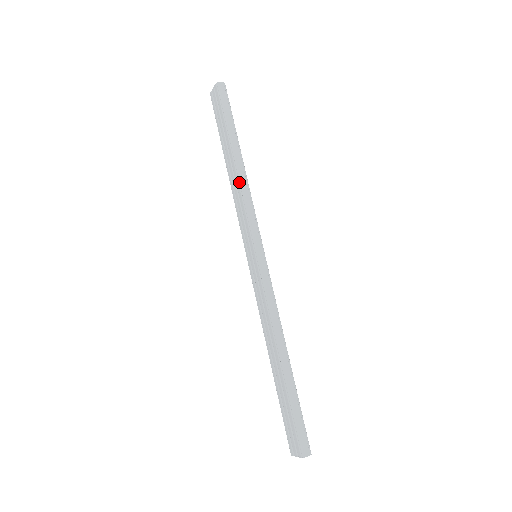
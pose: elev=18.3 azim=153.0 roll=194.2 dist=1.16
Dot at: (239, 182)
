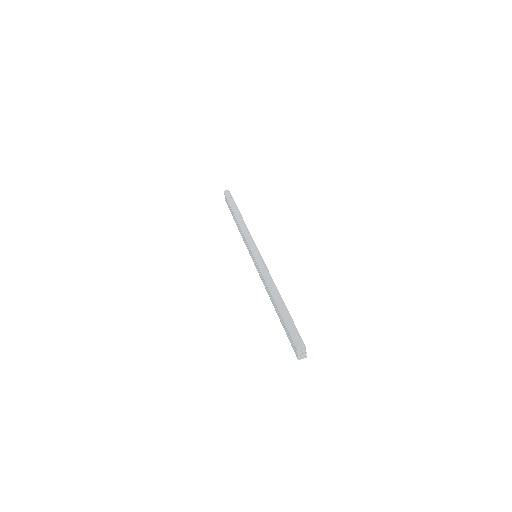
Dot at: (240, 225)
